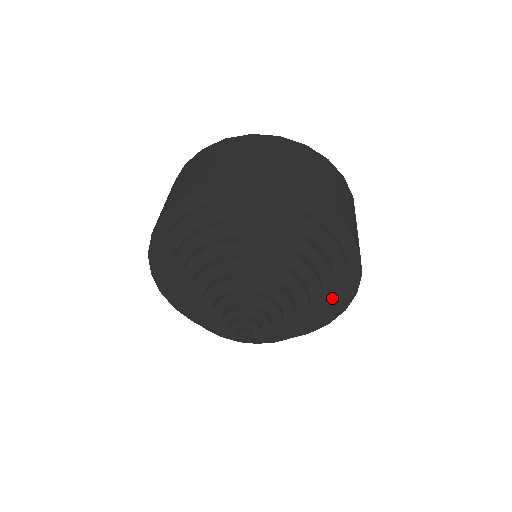
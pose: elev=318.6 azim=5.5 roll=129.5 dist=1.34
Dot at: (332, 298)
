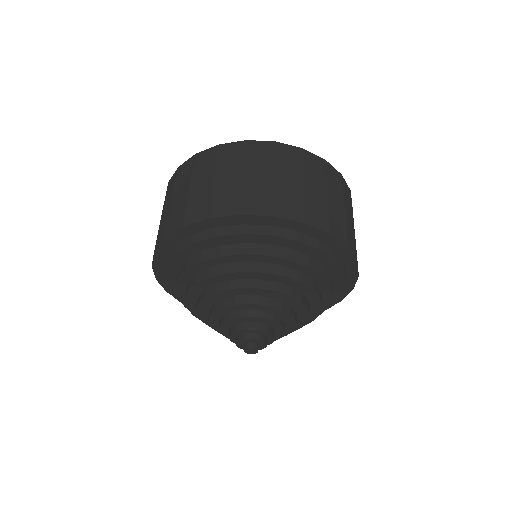
Dot at: occluded
